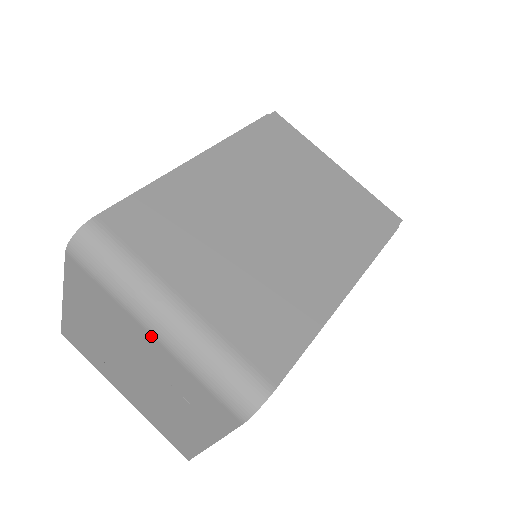
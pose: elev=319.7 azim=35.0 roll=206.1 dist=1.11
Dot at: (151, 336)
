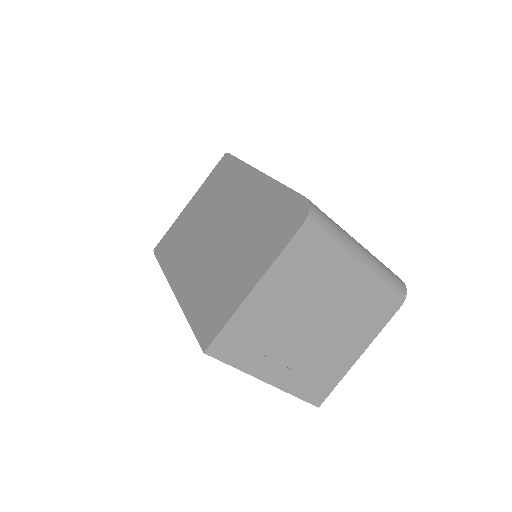
Dot at: (356, 271)
